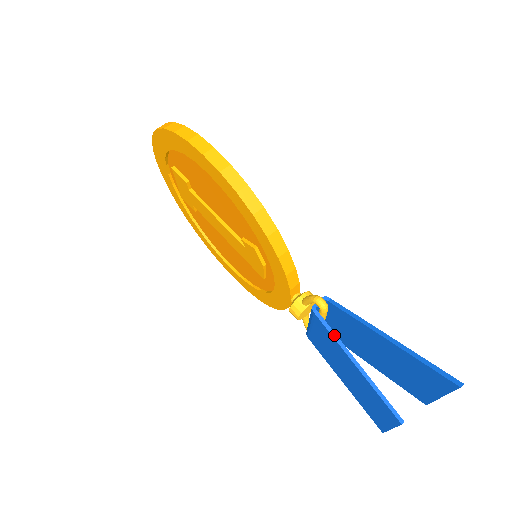
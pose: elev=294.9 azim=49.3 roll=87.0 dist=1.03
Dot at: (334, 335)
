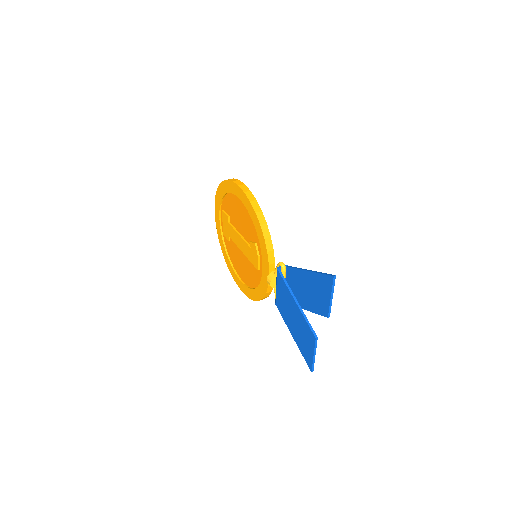
Dot at: (286, 283)
